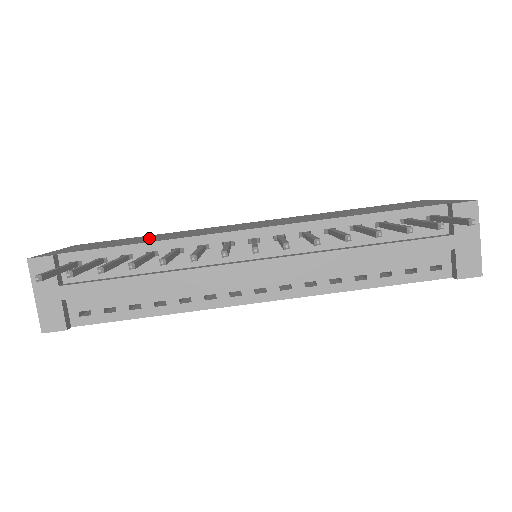
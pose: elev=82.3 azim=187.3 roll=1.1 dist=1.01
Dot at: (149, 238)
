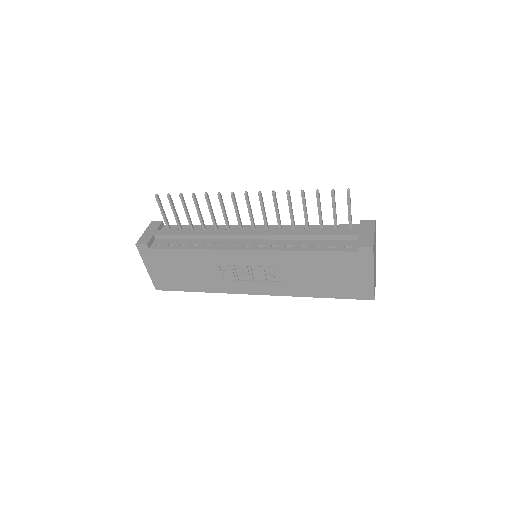
Dot at: occluded
